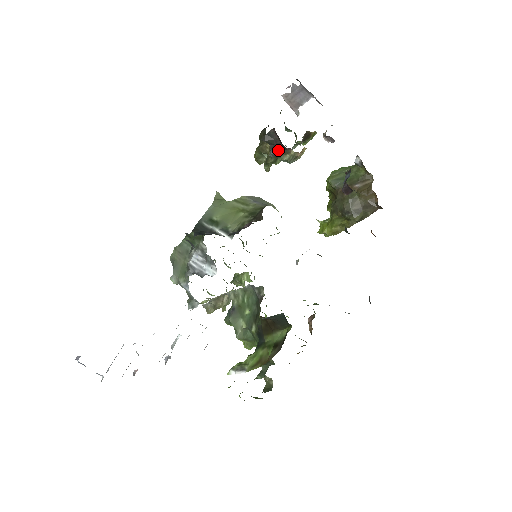
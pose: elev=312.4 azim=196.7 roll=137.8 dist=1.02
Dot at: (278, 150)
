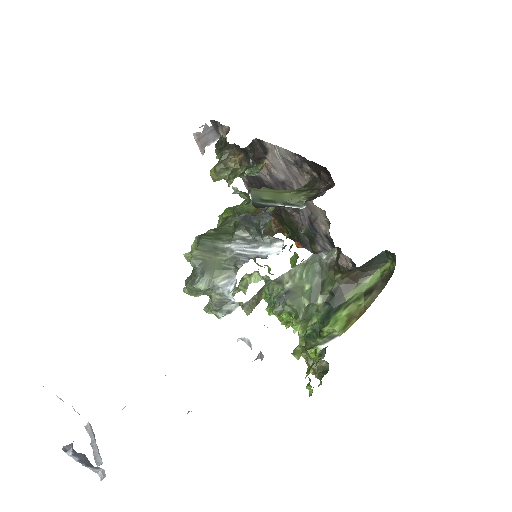
Dot at: (256, 159)
